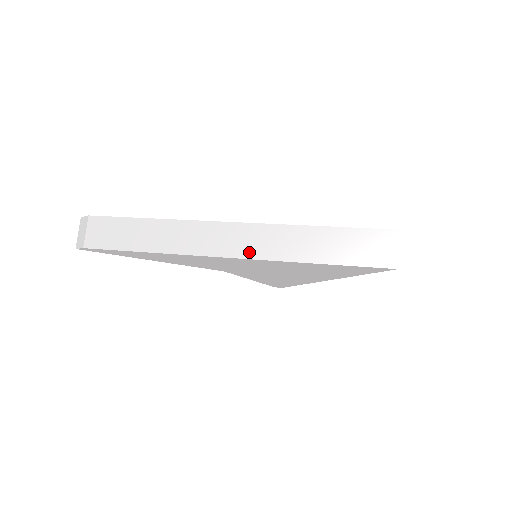
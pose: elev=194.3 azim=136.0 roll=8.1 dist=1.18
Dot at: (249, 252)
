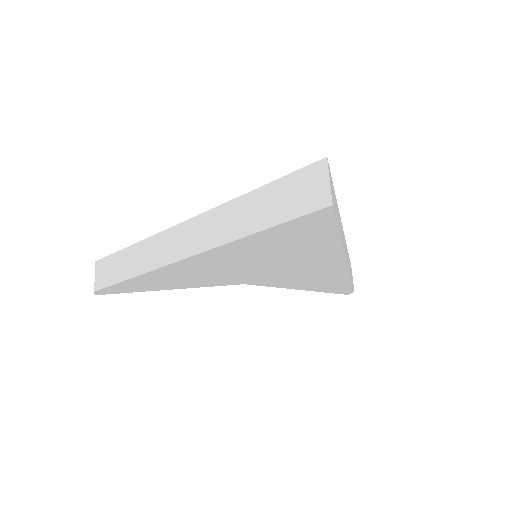
Dot at: (198, 246)
